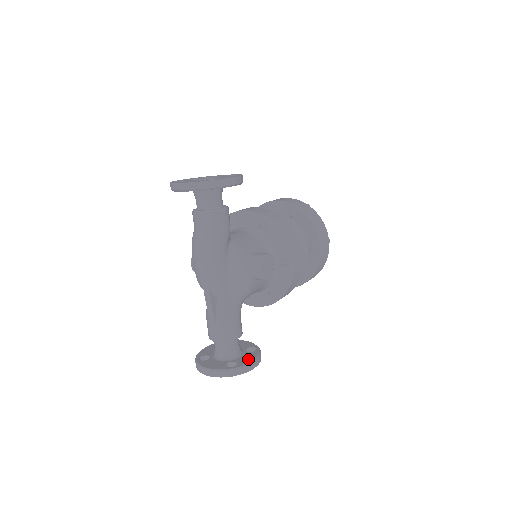
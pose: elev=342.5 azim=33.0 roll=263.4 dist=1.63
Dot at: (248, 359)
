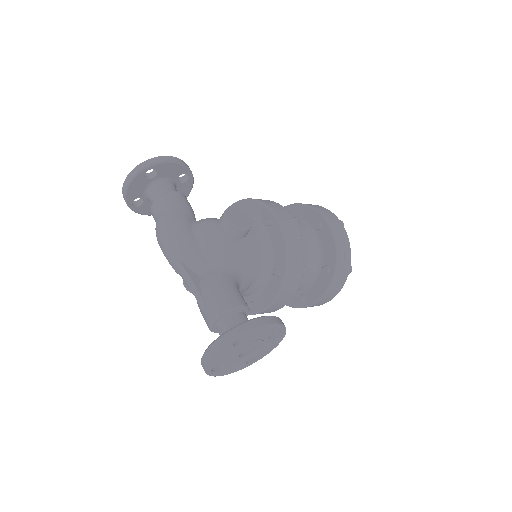
Dot at: occluded
